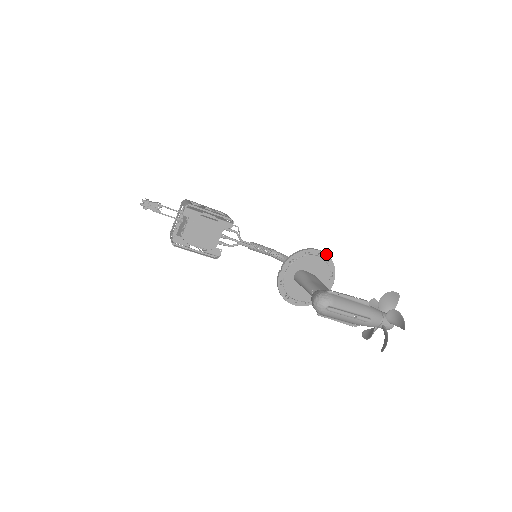
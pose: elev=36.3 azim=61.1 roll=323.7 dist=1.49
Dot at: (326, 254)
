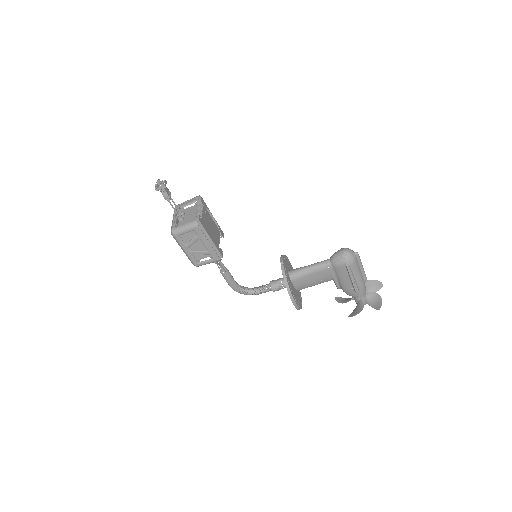
Dot at: (292, 267)
